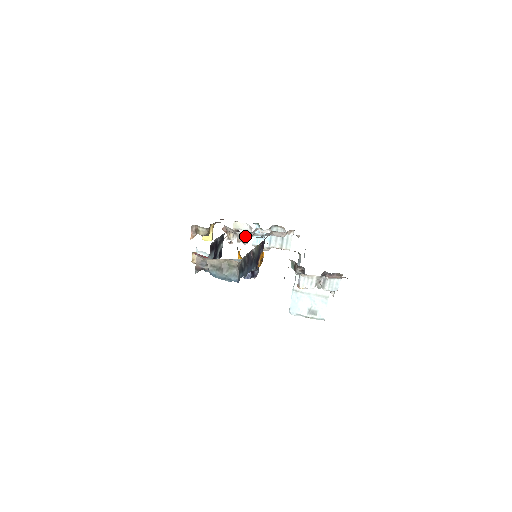
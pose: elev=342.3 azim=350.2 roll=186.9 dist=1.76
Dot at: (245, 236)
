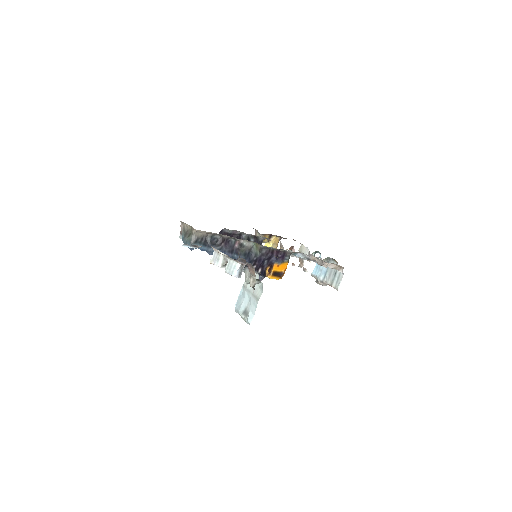
Dot at: (296, 256)
